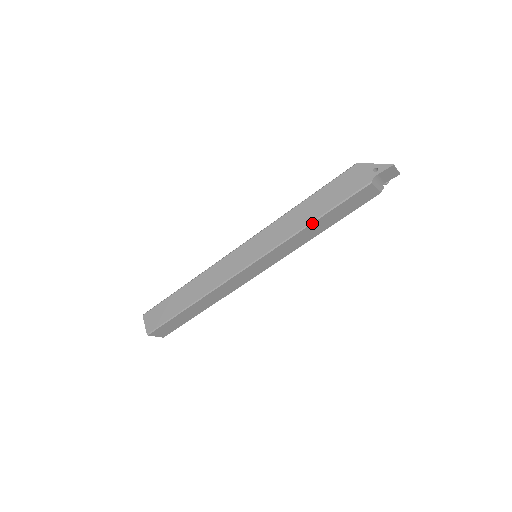
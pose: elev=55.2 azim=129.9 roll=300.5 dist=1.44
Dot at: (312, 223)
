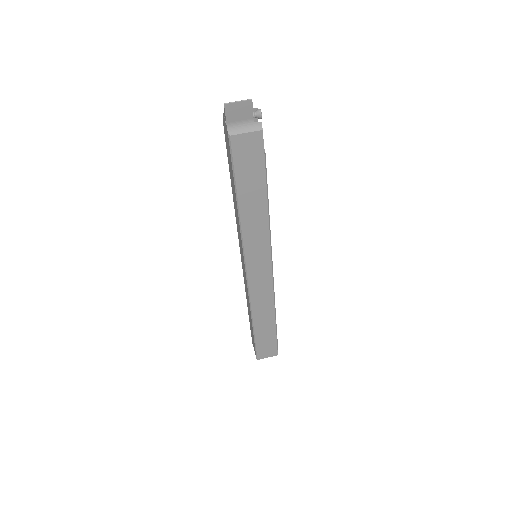
Dot at: (238, 206)
